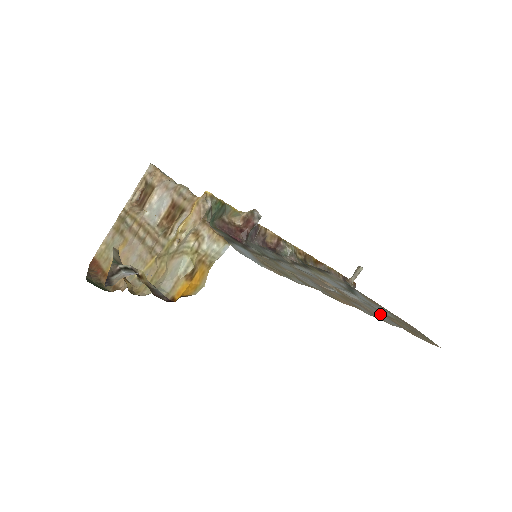
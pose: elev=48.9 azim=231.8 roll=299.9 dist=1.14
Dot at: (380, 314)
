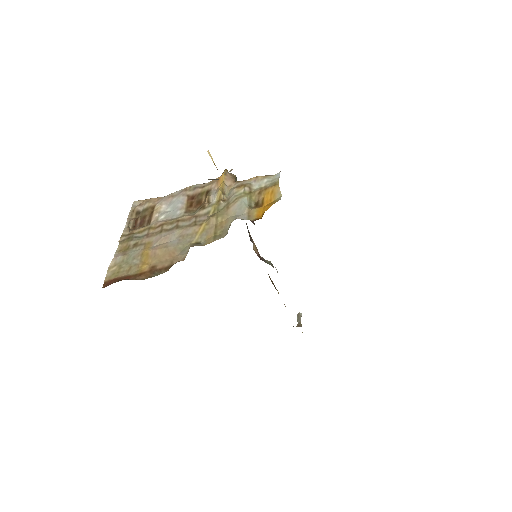
Dot at: occluded
